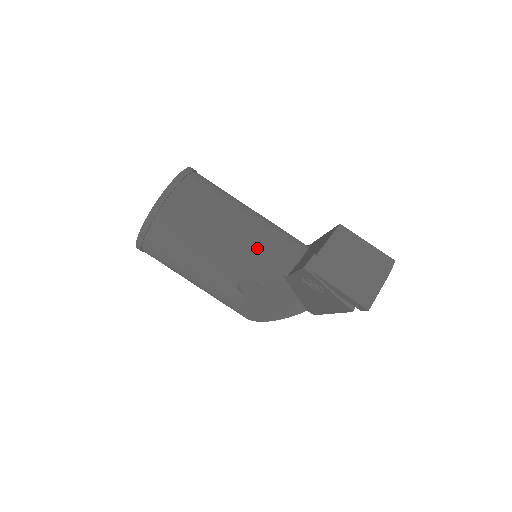
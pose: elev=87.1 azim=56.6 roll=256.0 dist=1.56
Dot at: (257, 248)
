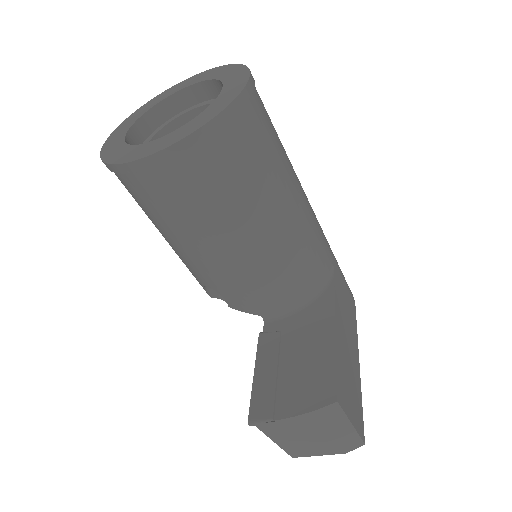
Dot at: (250, 281)
